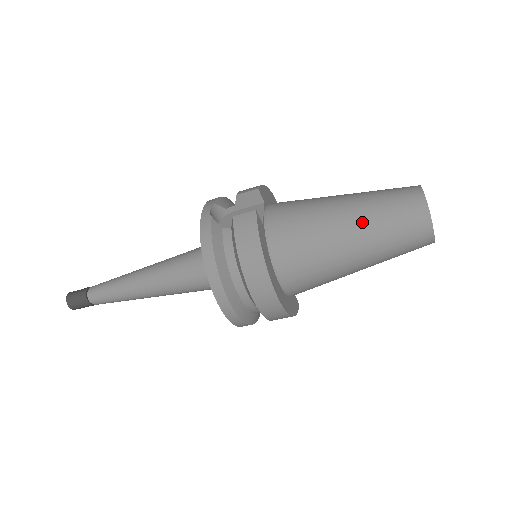
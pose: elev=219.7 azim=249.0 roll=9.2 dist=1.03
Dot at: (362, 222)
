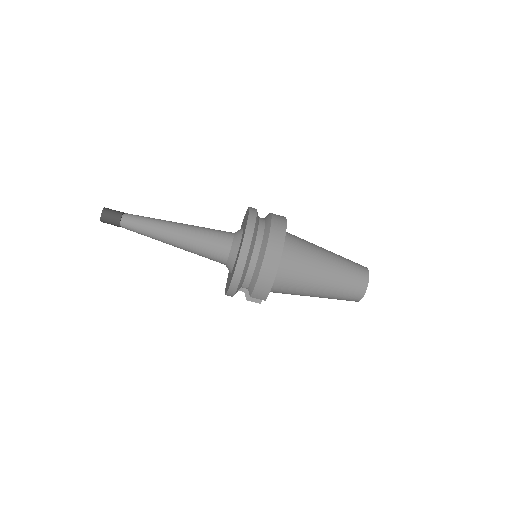
Dot at: (335, 255)
